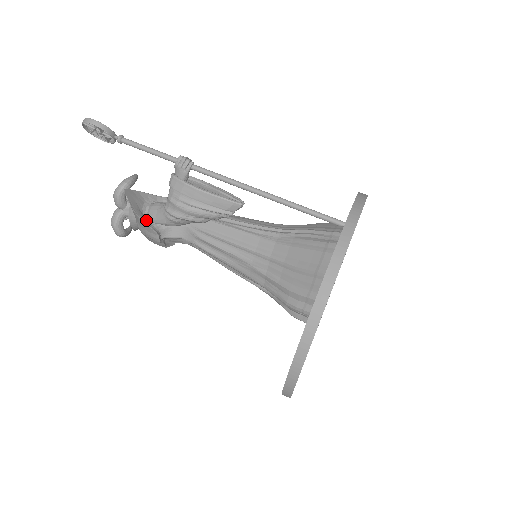
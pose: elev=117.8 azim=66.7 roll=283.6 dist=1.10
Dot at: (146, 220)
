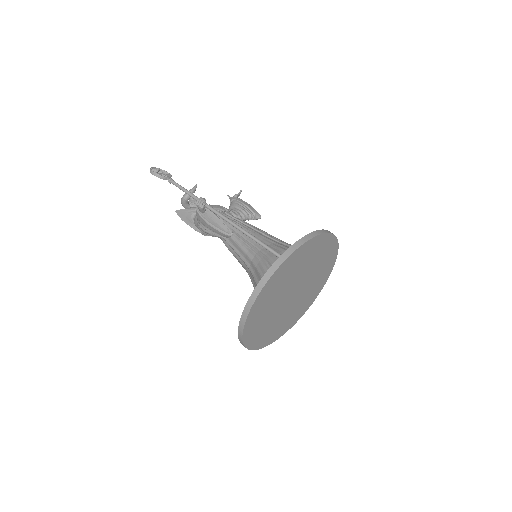
Dot at: (194, 225)
